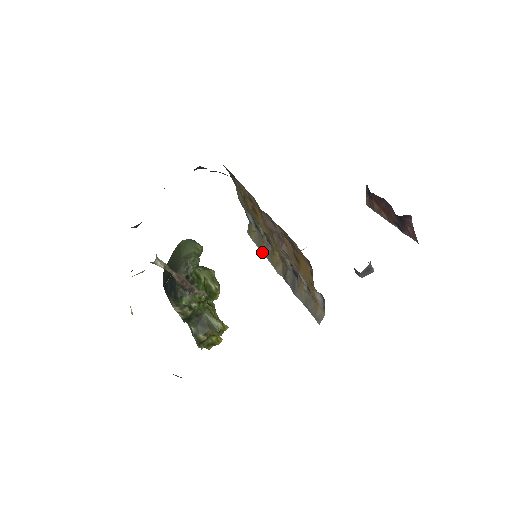
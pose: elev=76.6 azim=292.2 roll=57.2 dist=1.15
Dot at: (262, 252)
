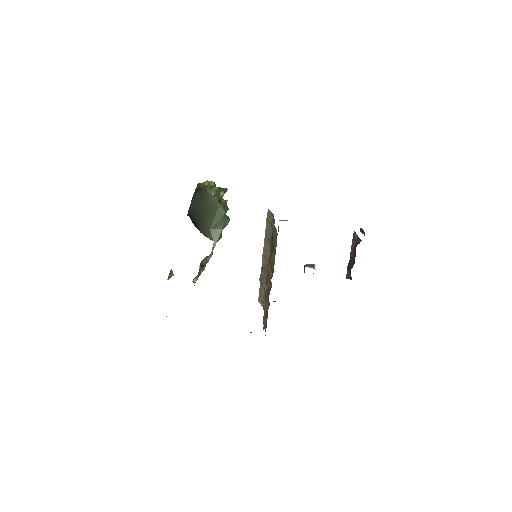
Dot at: (265, 234)
